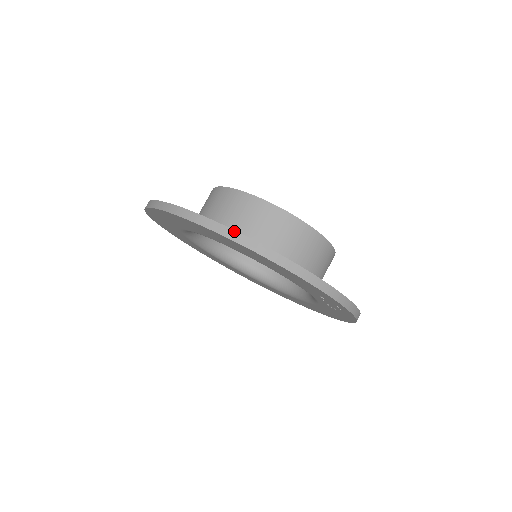
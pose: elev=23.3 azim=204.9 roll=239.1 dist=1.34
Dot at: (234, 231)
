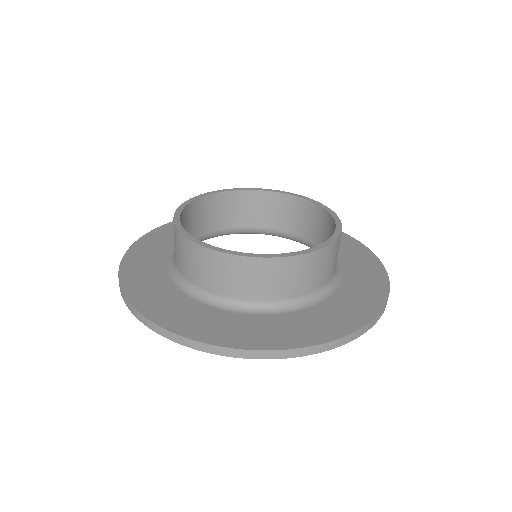
Dot at: (378, 316)
